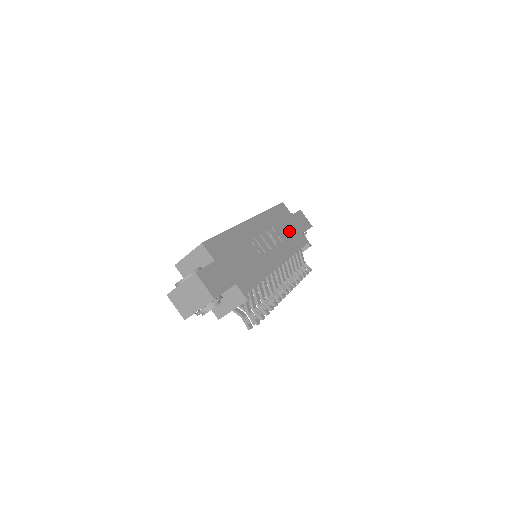
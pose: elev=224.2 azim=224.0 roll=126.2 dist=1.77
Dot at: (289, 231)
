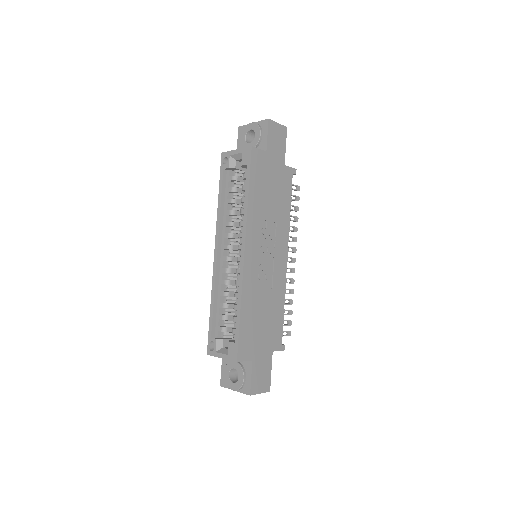
Dot at: (274, 191)
